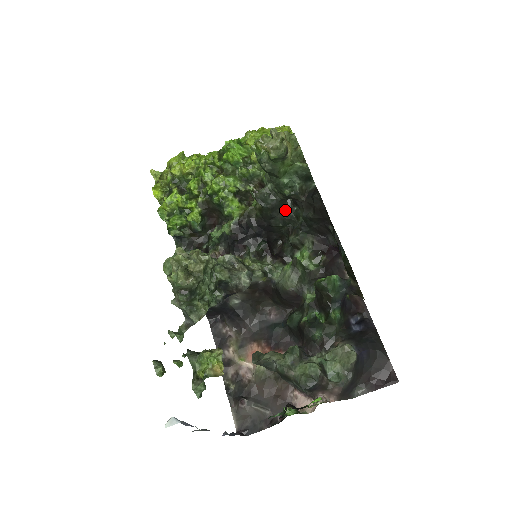
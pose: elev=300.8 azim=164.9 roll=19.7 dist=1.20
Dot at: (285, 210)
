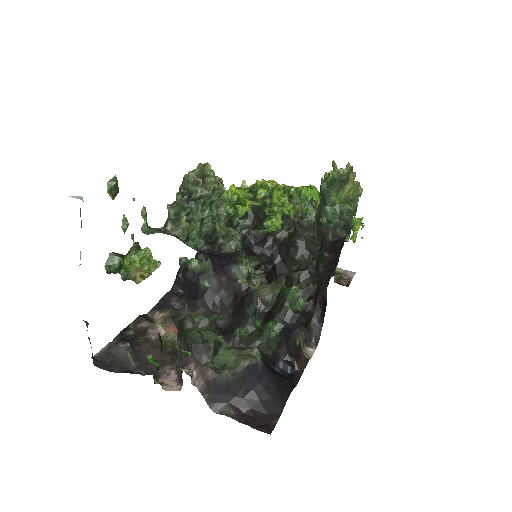
Dot at: (309, 250)
